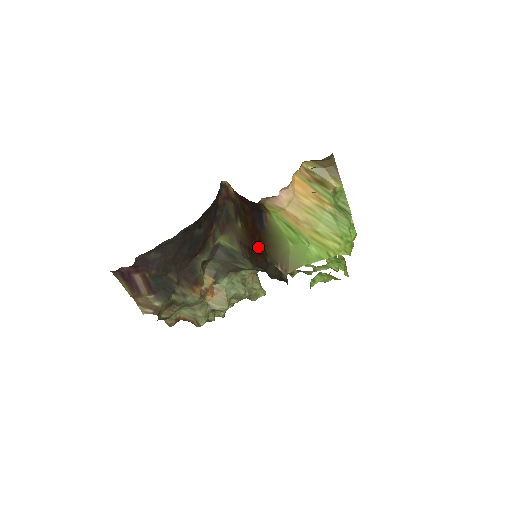
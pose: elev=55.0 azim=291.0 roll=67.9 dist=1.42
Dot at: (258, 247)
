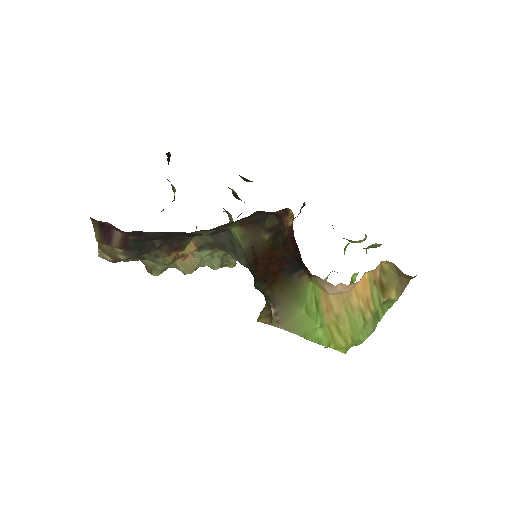
Dot at: (268, 271)
